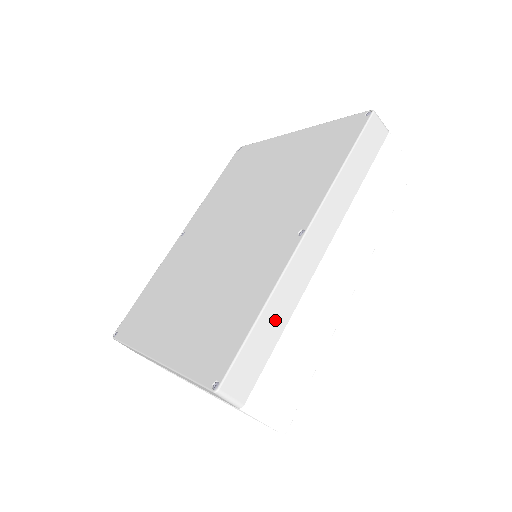
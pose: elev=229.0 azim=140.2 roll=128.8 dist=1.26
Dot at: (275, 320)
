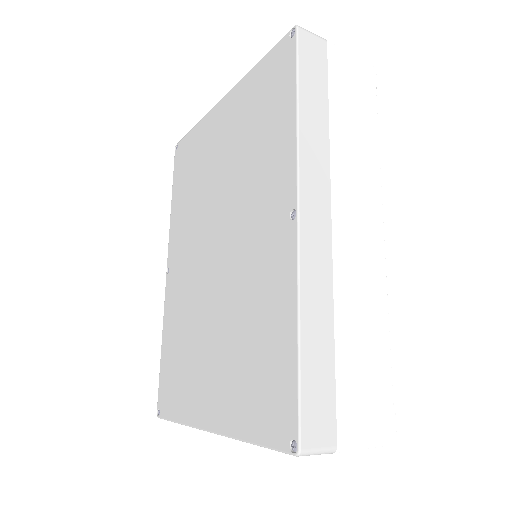
Dot at: (319, 332)
